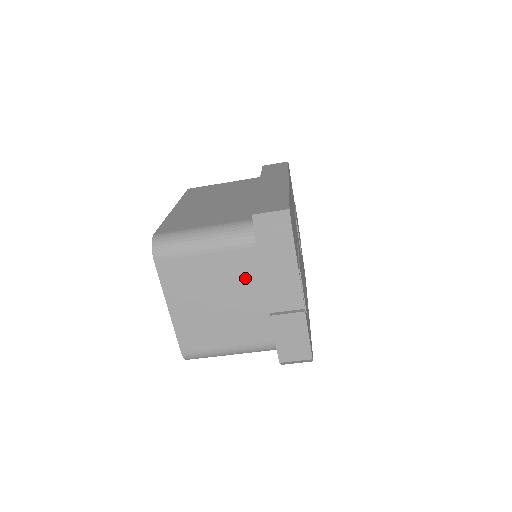
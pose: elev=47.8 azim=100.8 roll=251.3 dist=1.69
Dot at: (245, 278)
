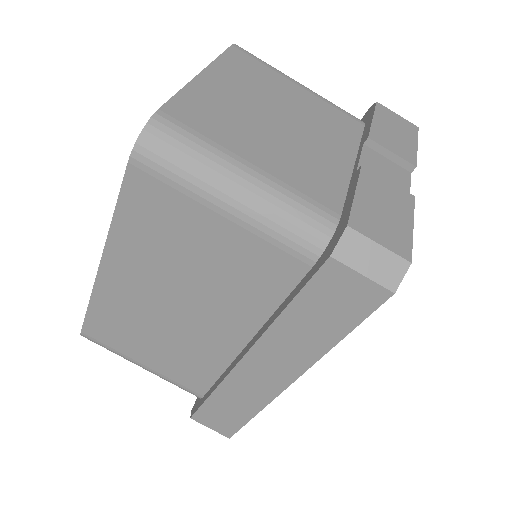
Dot at: (334, 132)
